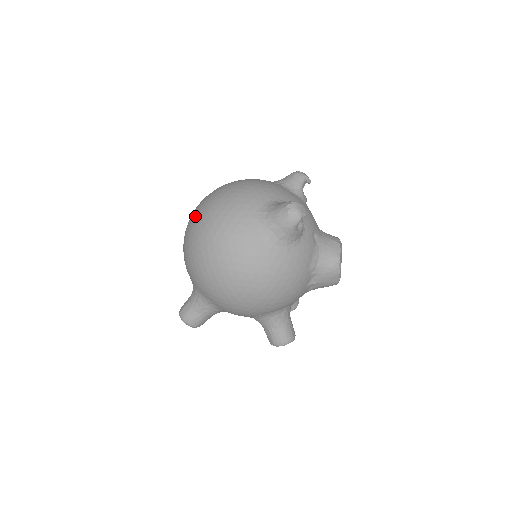
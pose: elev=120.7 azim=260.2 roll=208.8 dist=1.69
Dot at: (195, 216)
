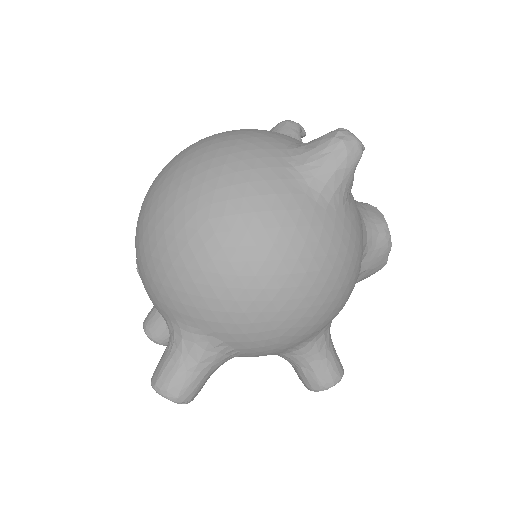
Dot at: (163, 193)
